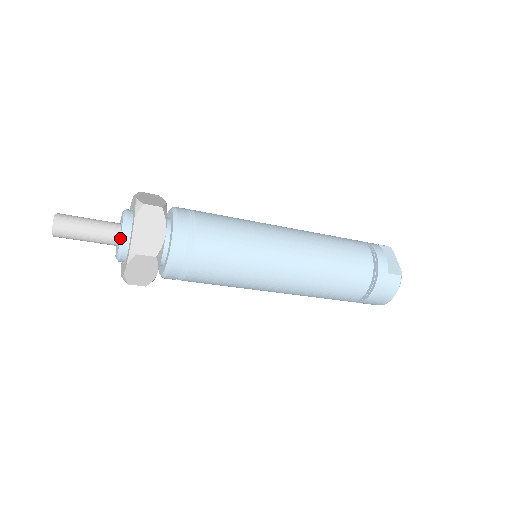
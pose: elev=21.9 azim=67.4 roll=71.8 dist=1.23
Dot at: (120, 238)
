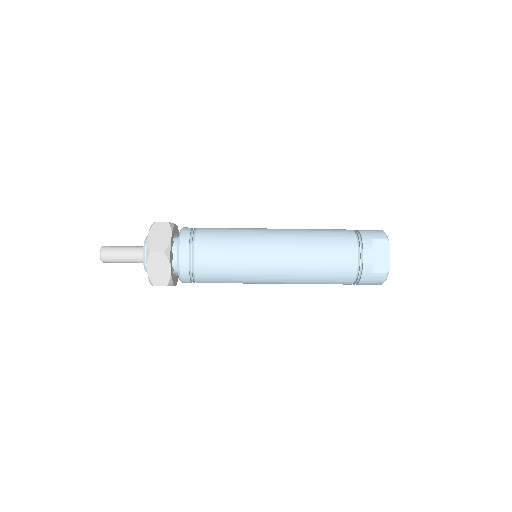
Dot at: (144, 267)
